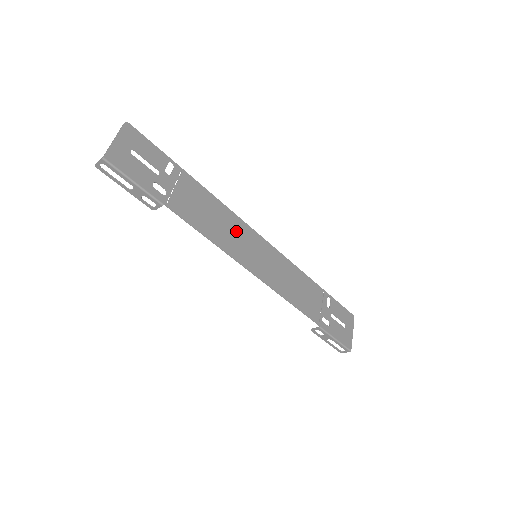
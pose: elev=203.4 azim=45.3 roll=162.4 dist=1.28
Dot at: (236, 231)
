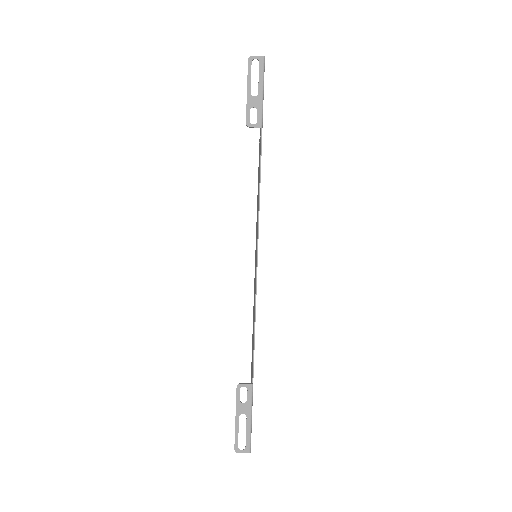
Dot at: occluded
